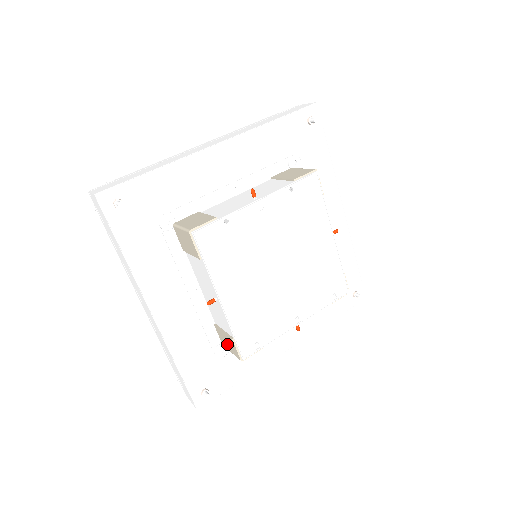
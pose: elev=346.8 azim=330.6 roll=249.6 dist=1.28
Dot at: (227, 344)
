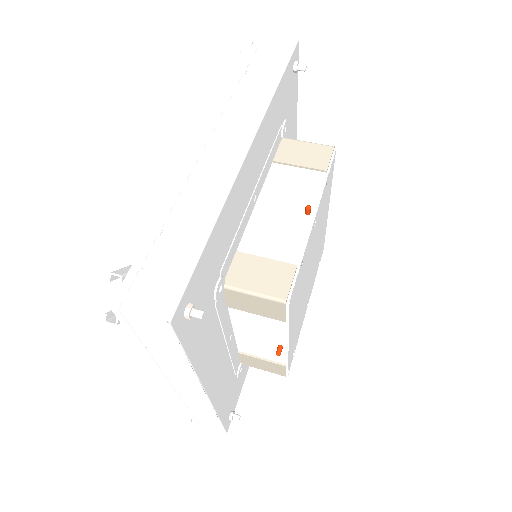
Dot at: (260, 366)
